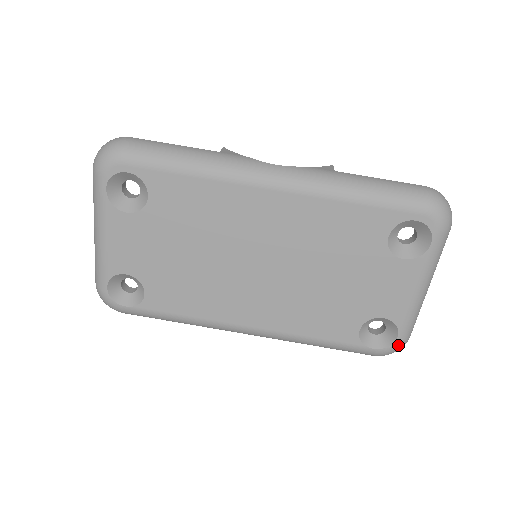
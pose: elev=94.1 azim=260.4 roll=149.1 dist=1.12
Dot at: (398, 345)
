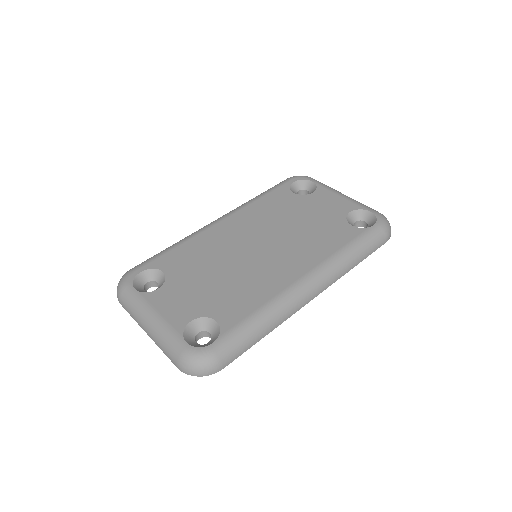
Dot at: (379, 215)
